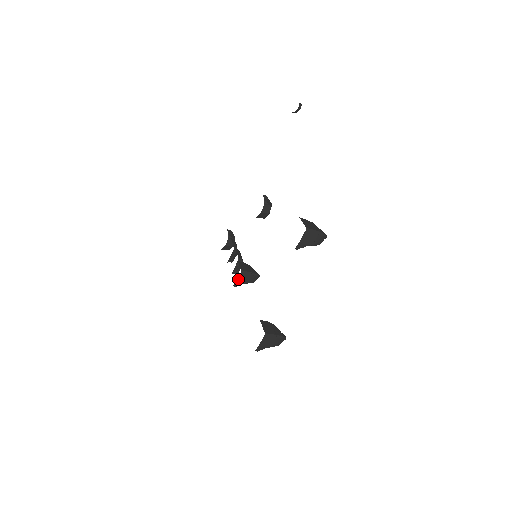
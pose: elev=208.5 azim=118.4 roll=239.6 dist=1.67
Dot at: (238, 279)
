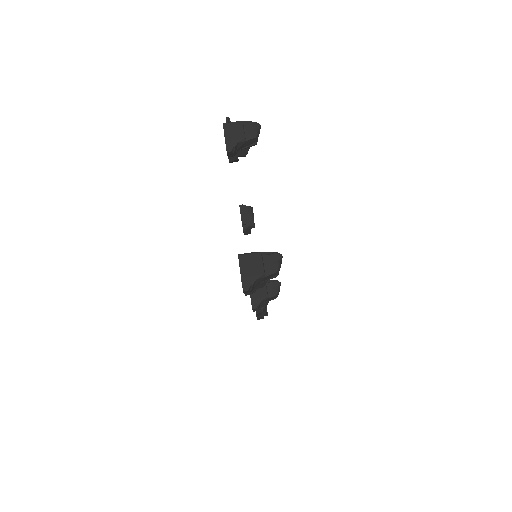
Dot at: (251, 296)
